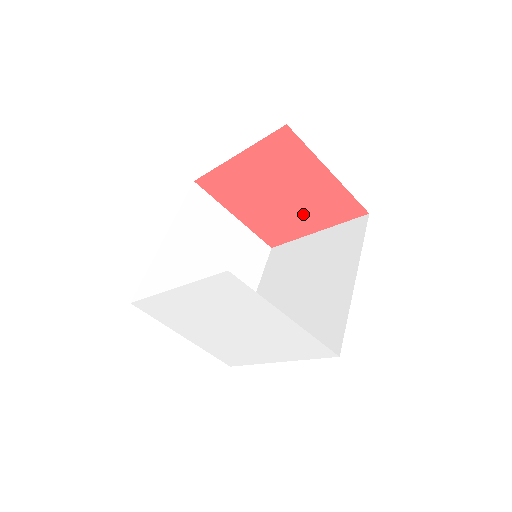
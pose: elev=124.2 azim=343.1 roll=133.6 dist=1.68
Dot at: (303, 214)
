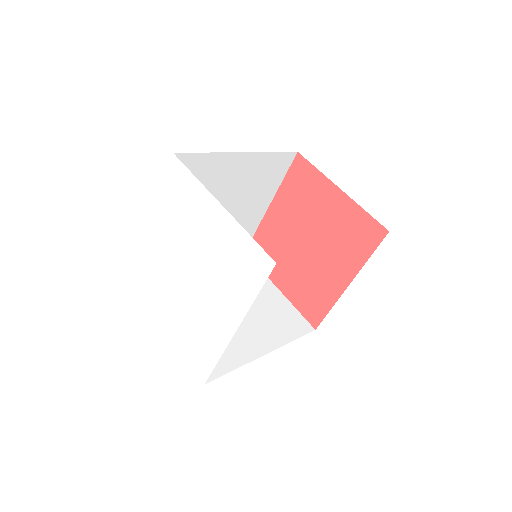
Dot at: (332, 260)
